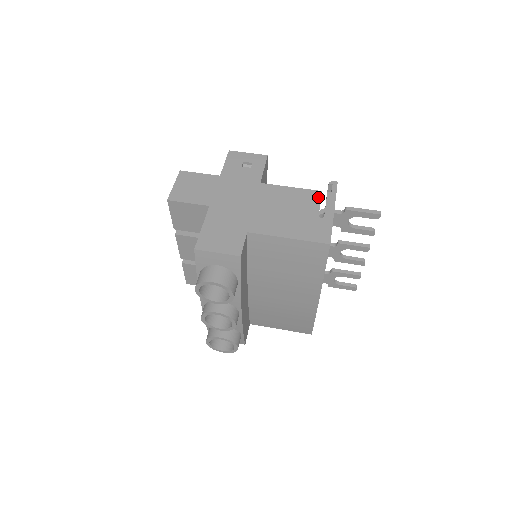
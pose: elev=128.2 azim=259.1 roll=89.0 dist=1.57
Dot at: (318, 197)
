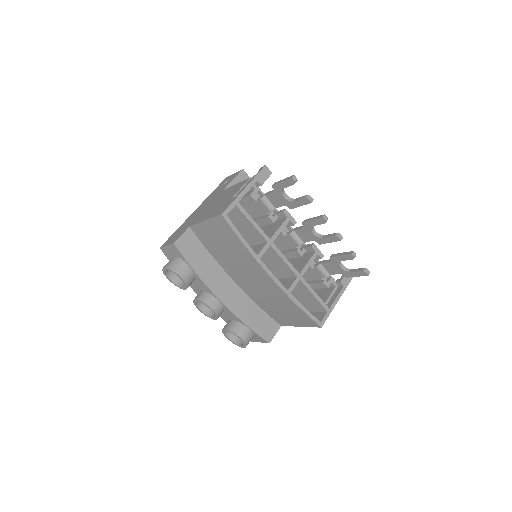
Dot at: (244, 183)
